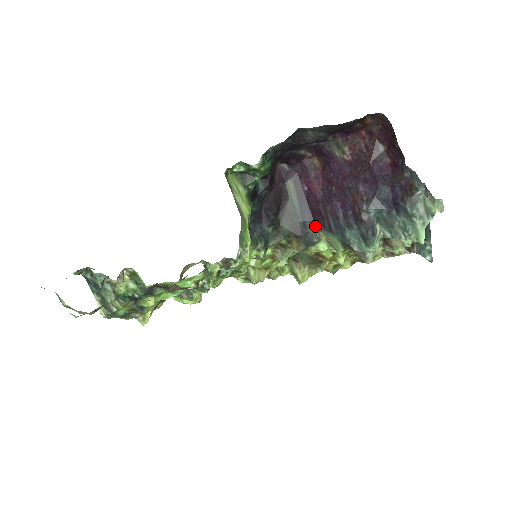
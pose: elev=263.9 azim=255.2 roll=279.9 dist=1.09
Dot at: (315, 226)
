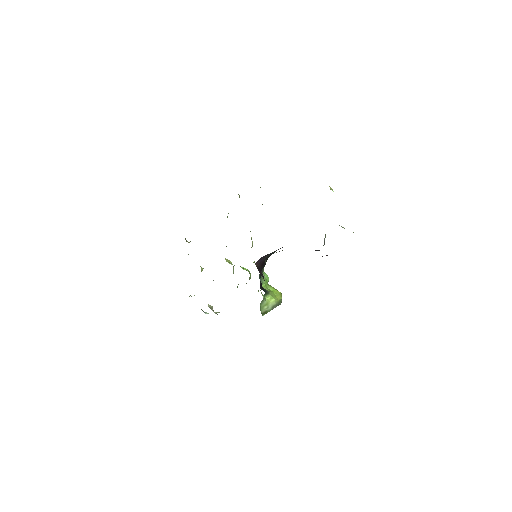
Dot at: occluded
